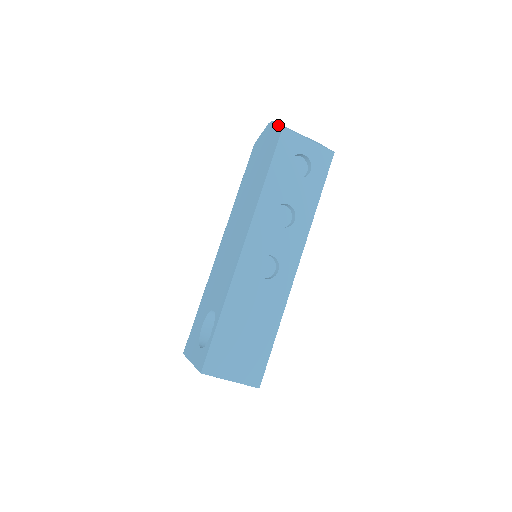
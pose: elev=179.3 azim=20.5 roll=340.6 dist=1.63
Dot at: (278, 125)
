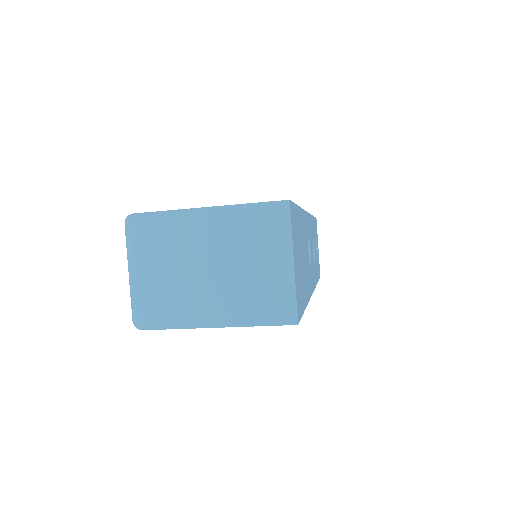
Dot at: occluded
